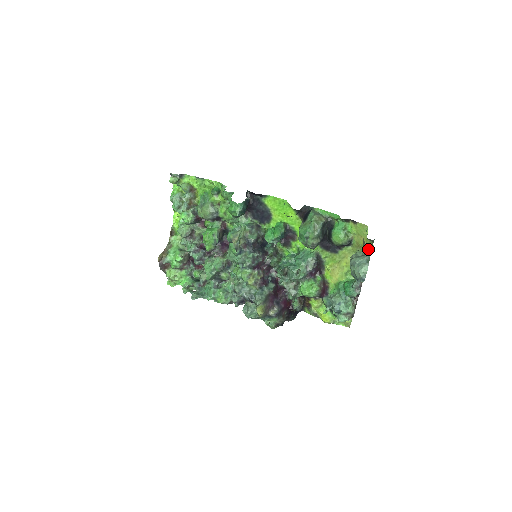
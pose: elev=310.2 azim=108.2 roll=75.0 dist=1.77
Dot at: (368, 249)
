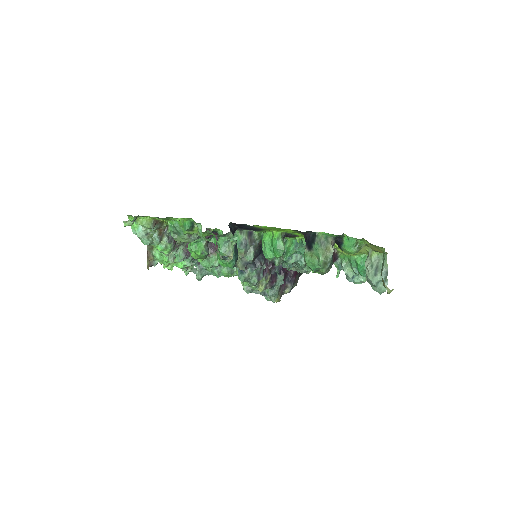
Dot at: (389, 293)
